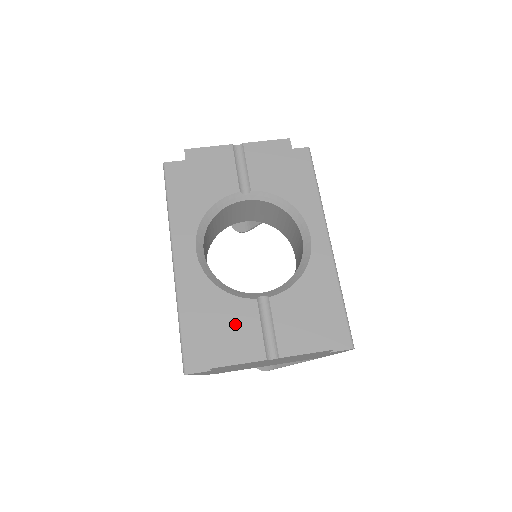
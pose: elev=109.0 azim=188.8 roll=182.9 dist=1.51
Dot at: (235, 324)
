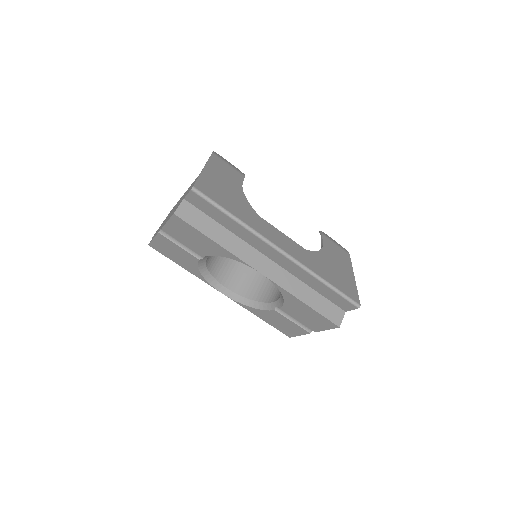
Dot at: (279, 321)
